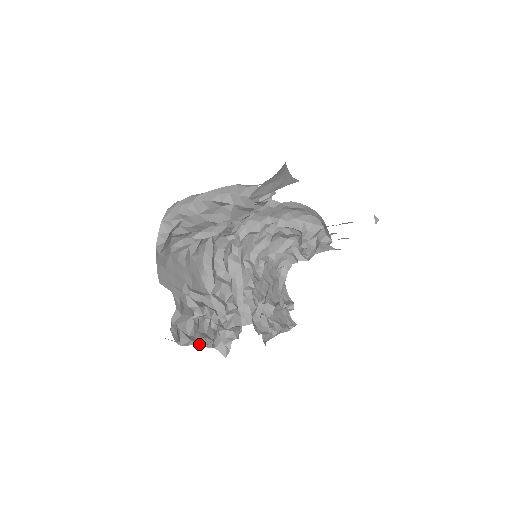
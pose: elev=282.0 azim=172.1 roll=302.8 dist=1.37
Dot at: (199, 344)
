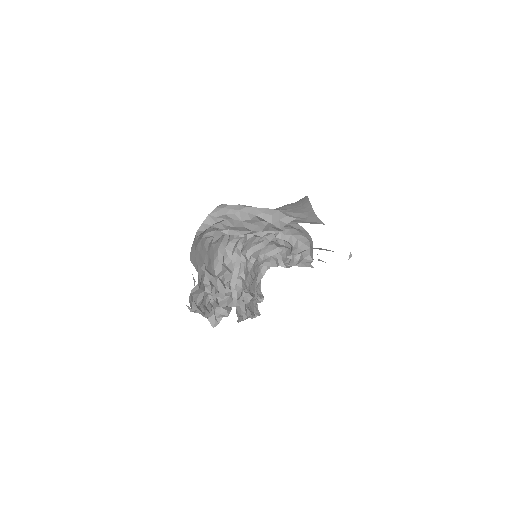
Dot at: (201, 313)
